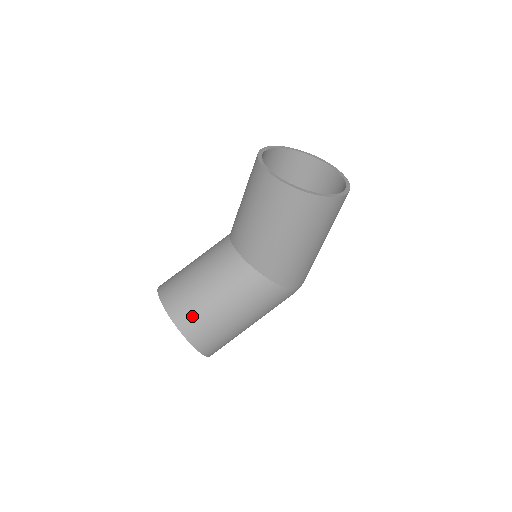
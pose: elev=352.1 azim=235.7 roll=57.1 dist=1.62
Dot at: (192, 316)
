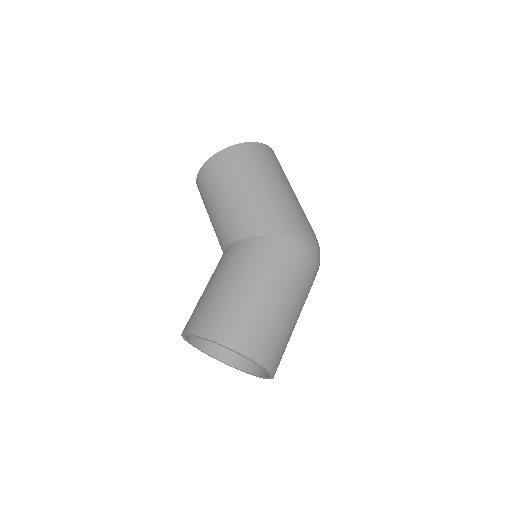
Dot at: occluded
